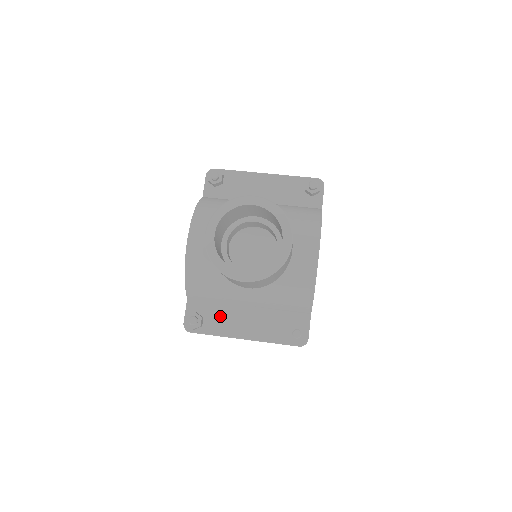
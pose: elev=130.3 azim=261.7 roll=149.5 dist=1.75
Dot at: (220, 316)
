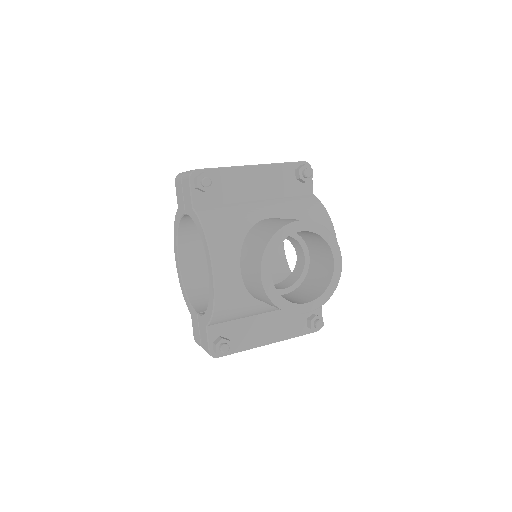
Dot at: (243, 331)
